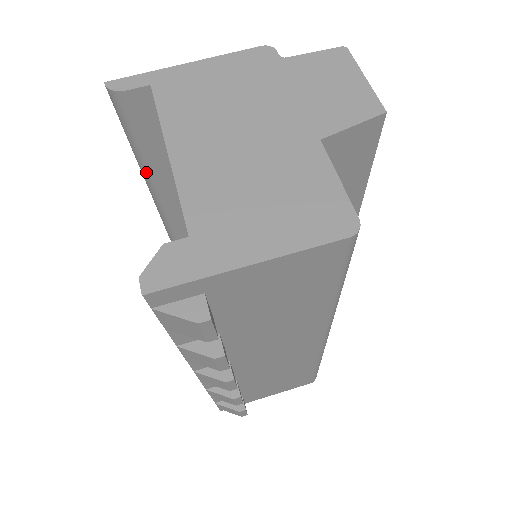
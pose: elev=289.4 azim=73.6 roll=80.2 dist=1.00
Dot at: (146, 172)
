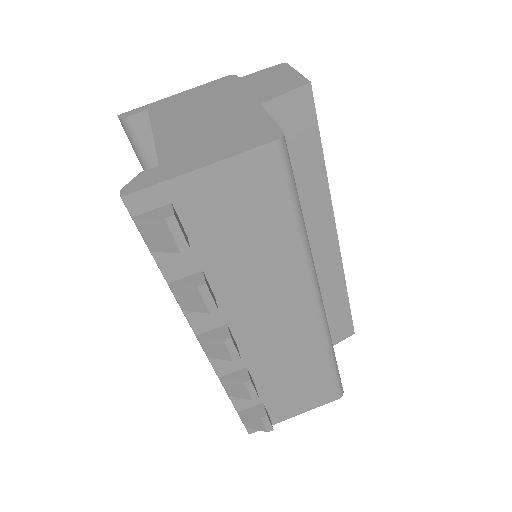
Dot at: occluded
